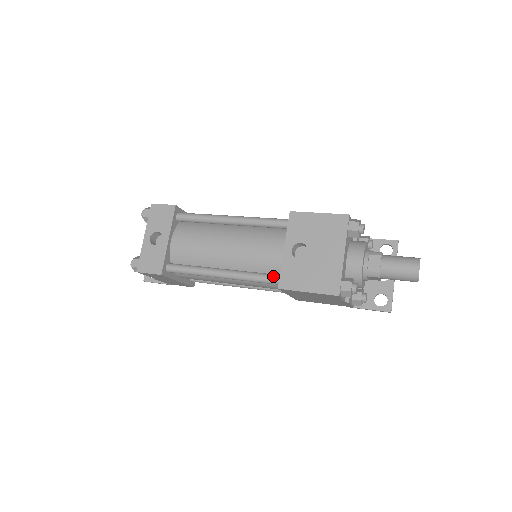
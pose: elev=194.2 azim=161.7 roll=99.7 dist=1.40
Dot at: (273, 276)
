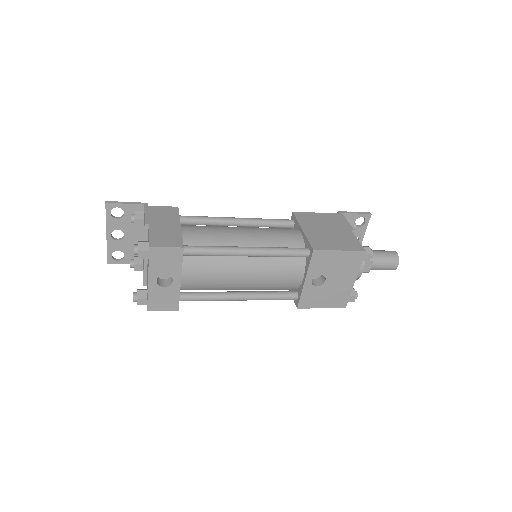
Dot at: (291, 297)
